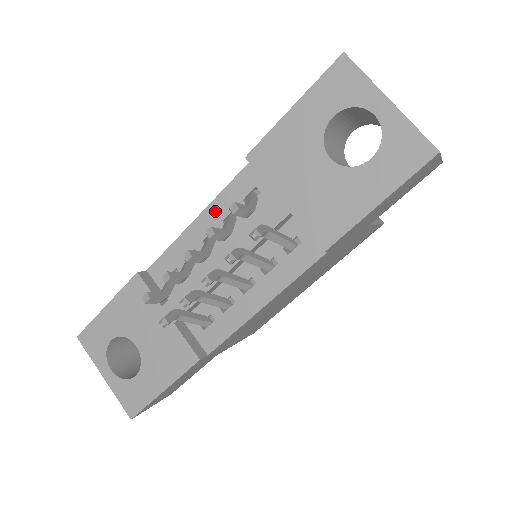
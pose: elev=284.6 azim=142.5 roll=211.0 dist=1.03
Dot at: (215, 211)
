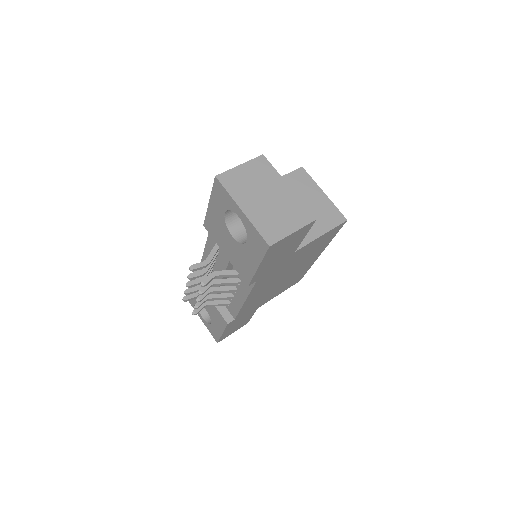
Dot at: (210, 246)
